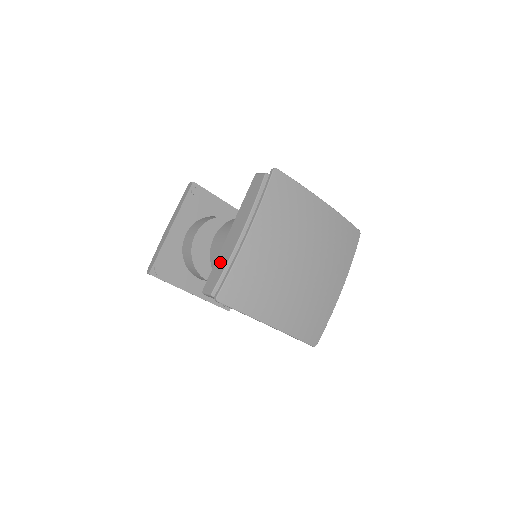
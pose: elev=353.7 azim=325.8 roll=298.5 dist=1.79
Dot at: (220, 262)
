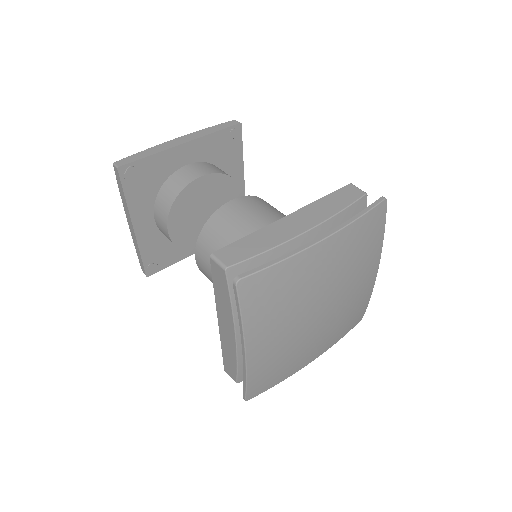
Dot at: (259, 240)
